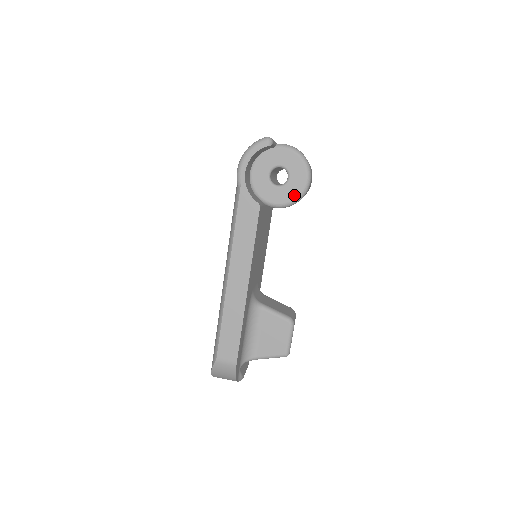
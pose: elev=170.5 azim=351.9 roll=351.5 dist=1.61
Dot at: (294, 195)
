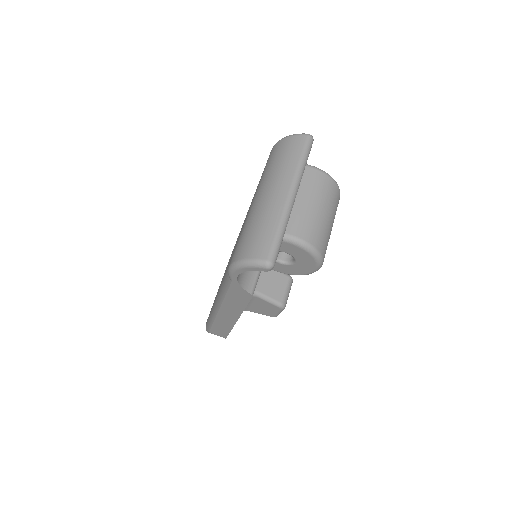
Dot at: (298, 273)
